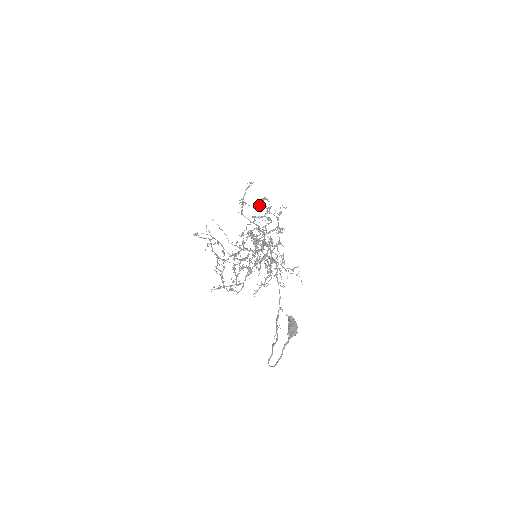
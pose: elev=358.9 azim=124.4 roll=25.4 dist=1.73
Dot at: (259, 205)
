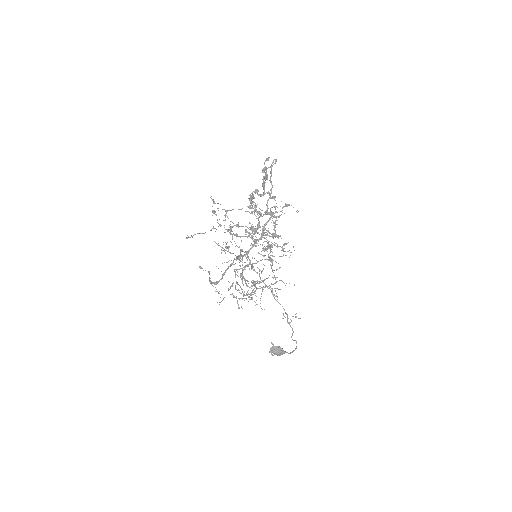
Dot at: occluded
